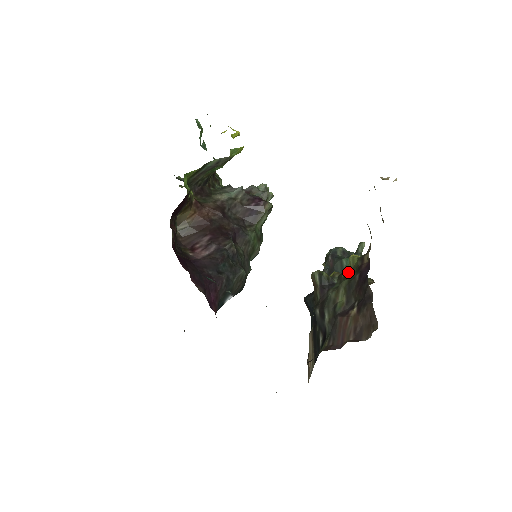
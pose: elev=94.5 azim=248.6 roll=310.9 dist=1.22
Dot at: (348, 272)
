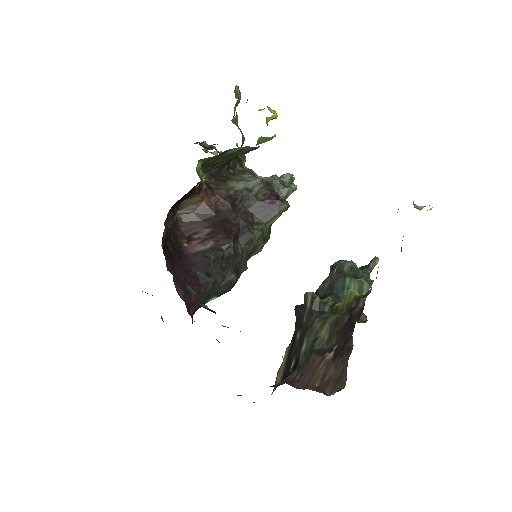
Dot at: (341, 306)
